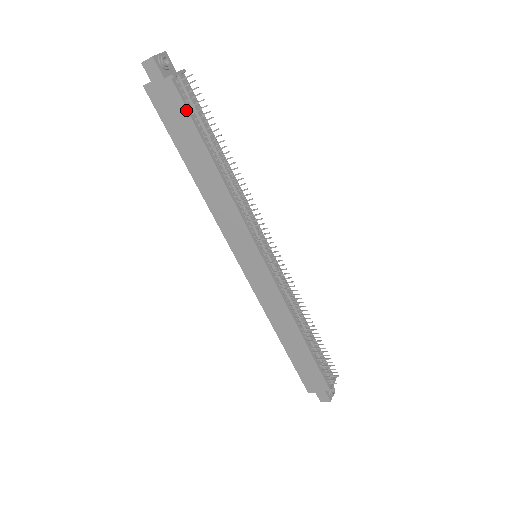
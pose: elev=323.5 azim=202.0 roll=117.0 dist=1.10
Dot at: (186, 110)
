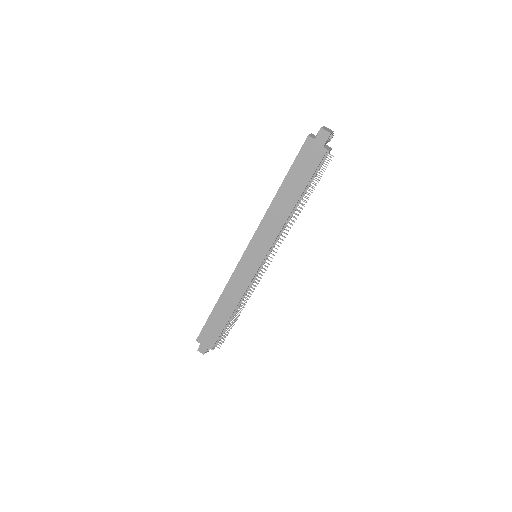
Dot at: (315, 170)
